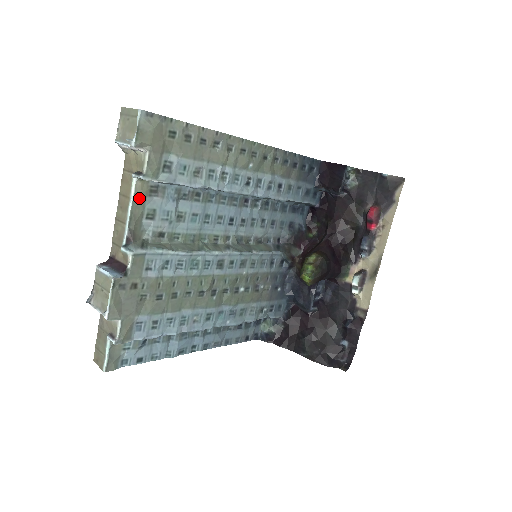
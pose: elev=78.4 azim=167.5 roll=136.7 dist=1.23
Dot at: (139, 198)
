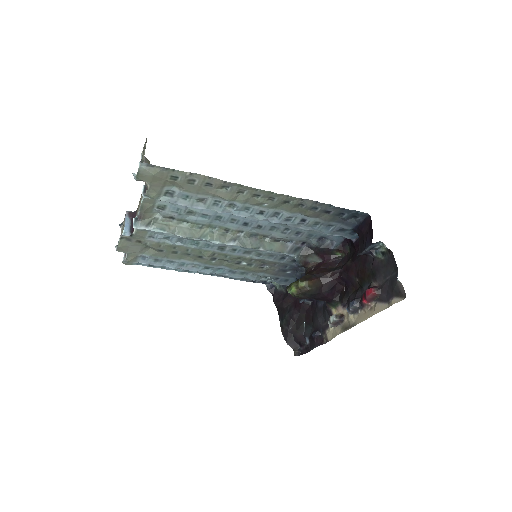
Dot at: (149, 199)
